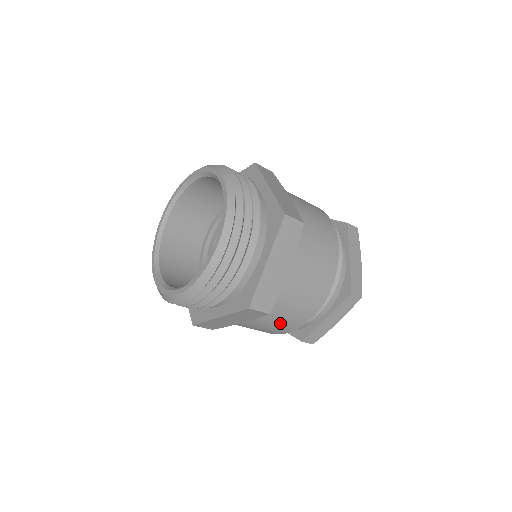
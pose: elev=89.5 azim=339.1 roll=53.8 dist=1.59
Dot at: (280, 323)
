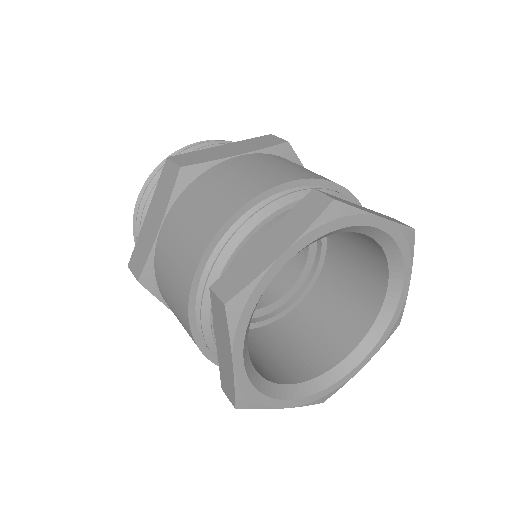
Dot at: (194, 223)
